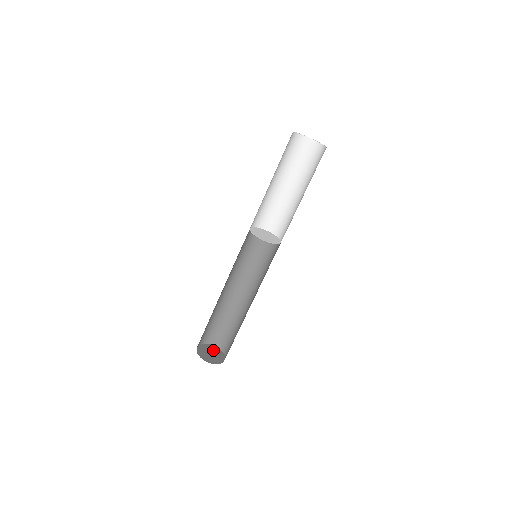
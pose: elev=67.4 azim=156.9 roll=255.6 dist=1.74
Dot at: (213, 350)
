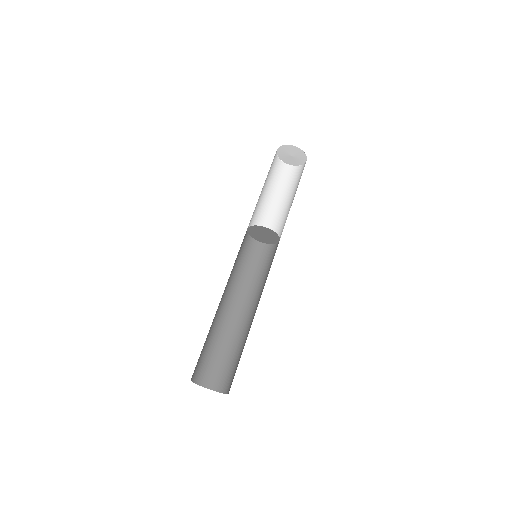
Dot at: occluded
